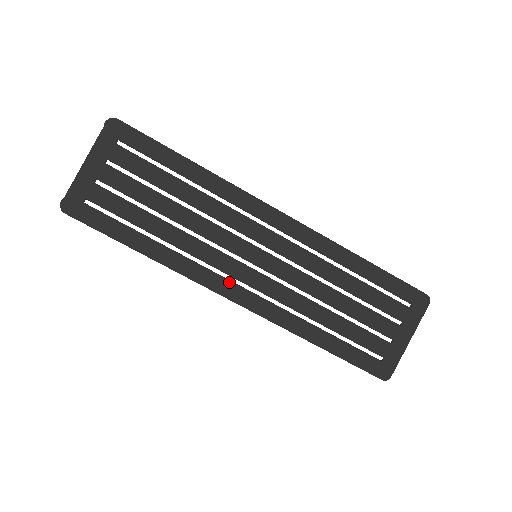
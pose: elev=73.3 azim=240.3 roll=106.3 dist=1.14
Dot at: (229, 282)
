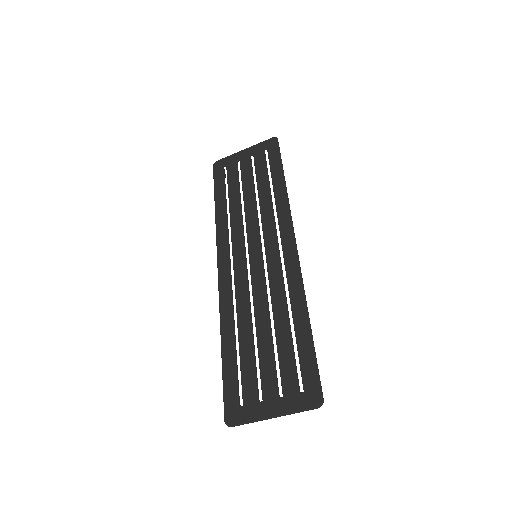
Dot at: (228, 256)
